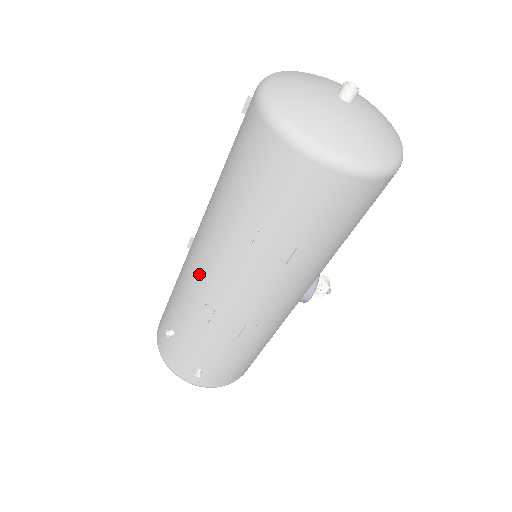
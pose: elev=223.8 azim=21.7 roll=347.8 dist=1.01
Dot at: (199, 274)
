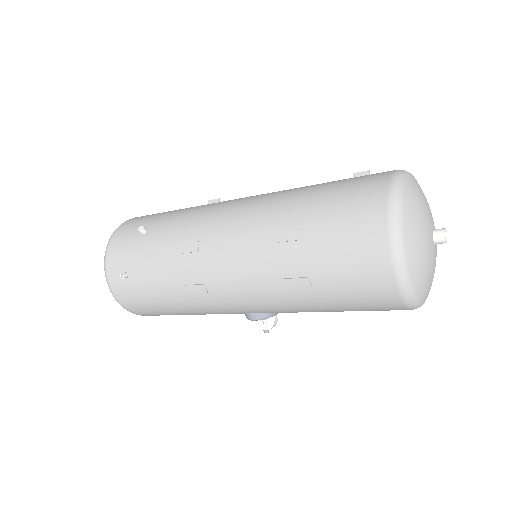
Dot at: (219, 220)
